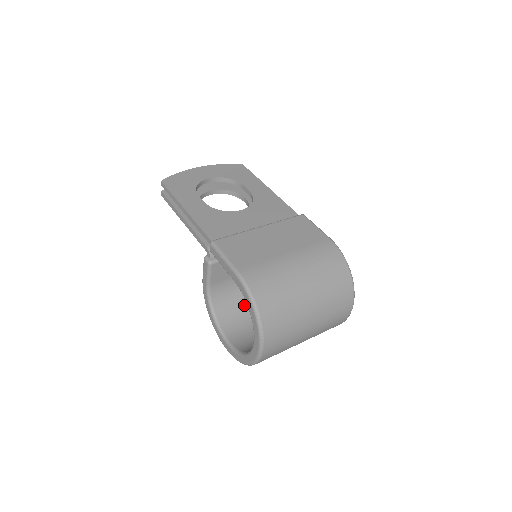
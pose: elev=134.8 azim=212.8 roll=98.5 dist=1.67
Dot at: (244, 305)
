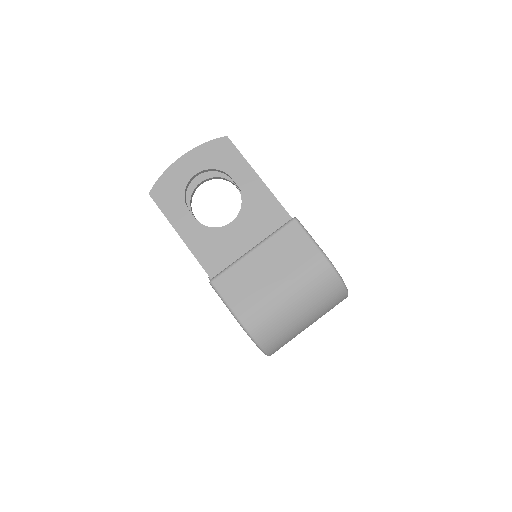
Dot at: occluded
